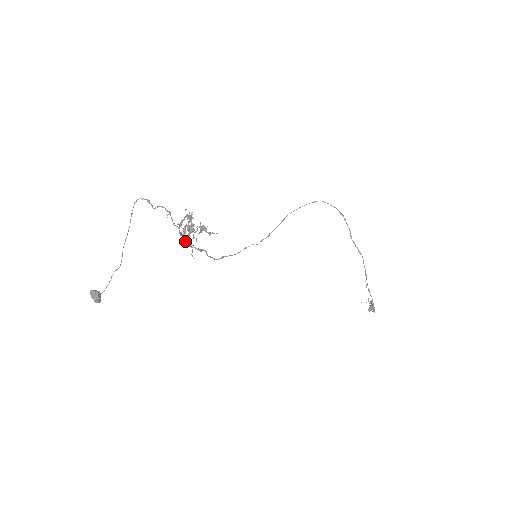
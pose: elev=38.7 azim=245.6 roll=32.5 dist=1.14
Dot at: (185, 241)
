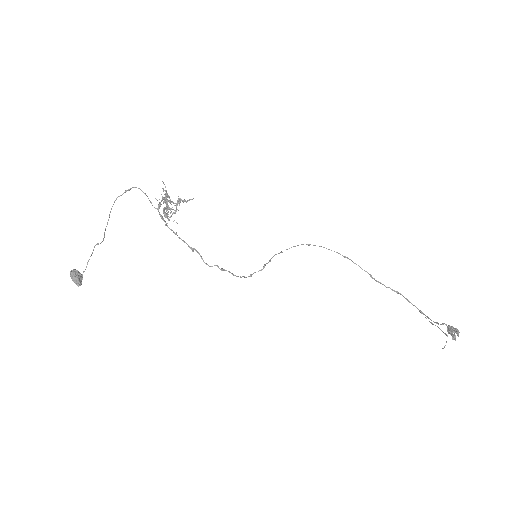
Dot at: (166, 217)
